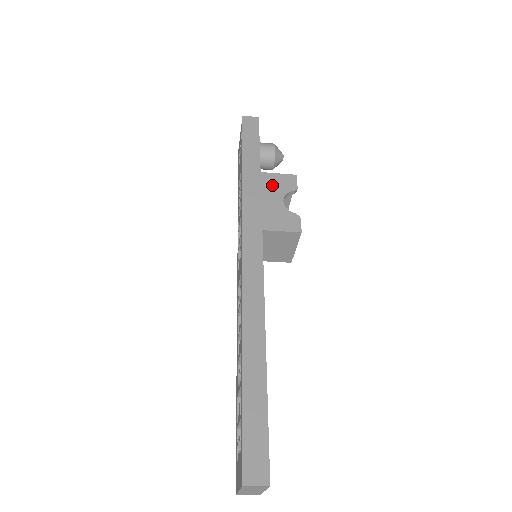
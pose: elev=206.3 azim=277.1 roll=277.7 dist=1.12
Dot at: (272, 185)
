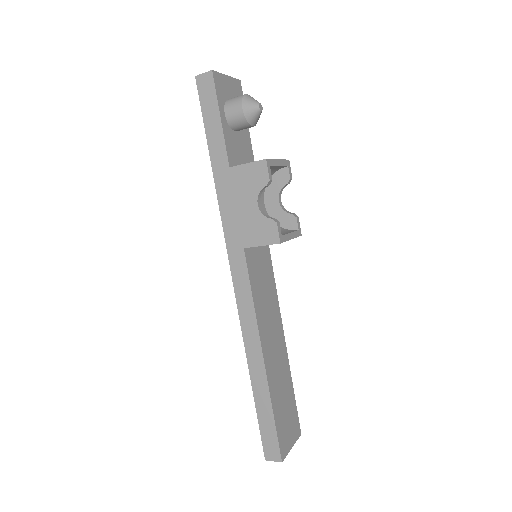
Dot at: (243, 184)
